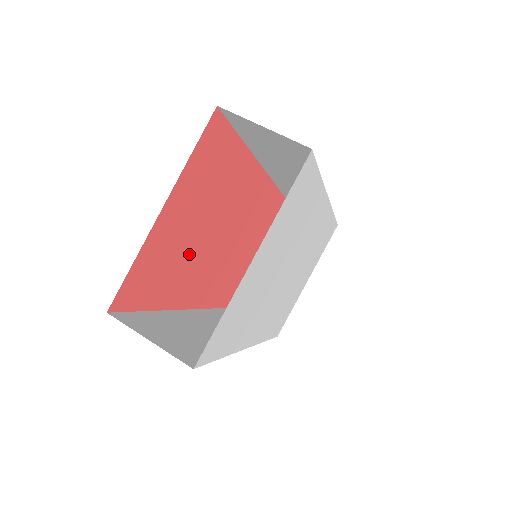
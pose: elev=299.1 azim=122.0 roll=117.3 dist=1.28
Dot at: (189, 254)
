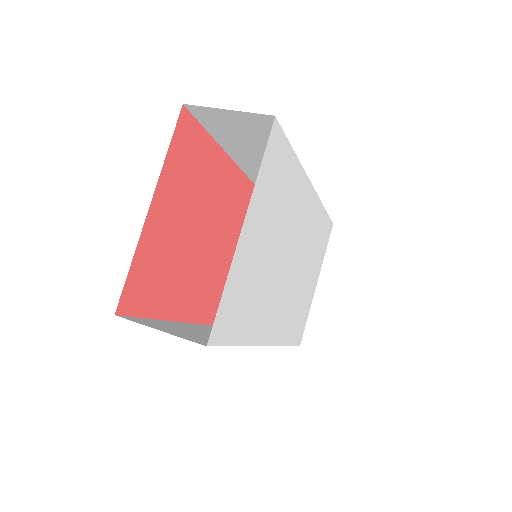
Dot at: (189, 260)
